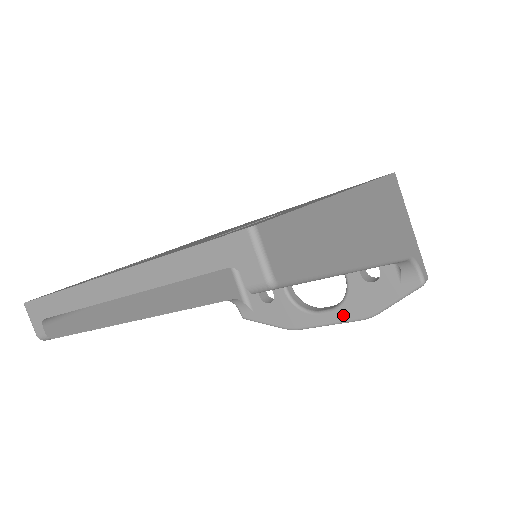
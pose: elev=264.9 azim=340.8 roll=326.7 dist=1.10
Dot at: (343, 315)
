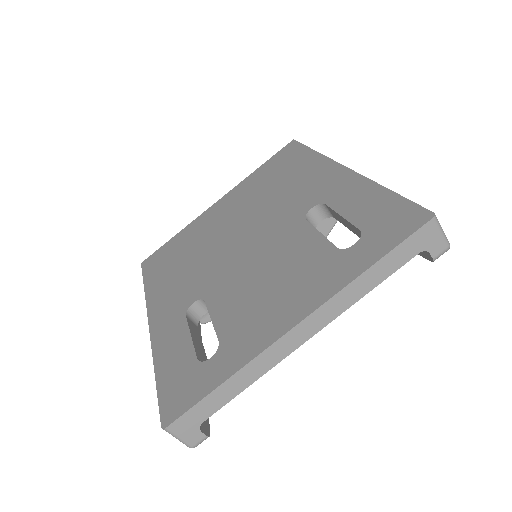
Dot at: occluded
